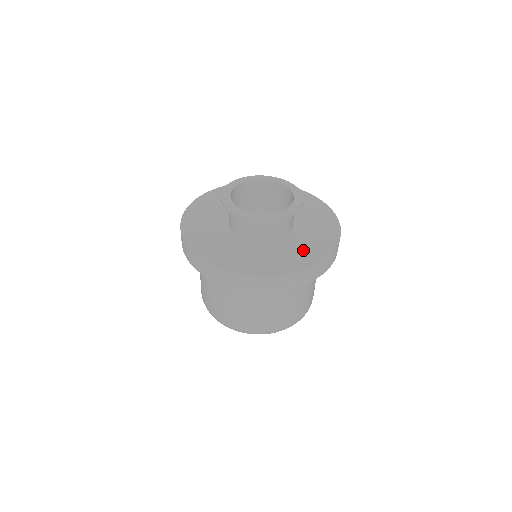
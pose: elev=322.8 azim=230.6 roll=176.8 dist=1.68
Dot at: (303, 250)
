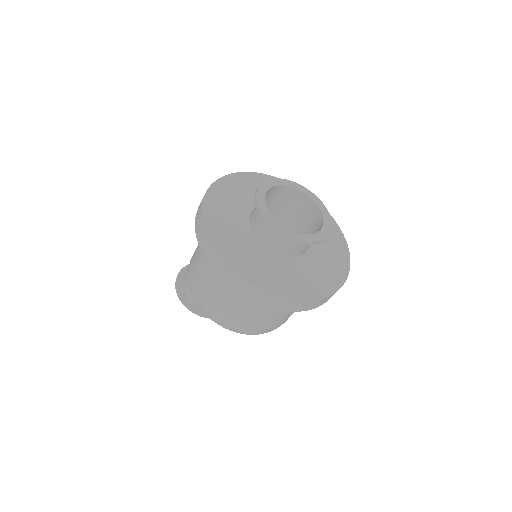
Dot at: (328, 265)
